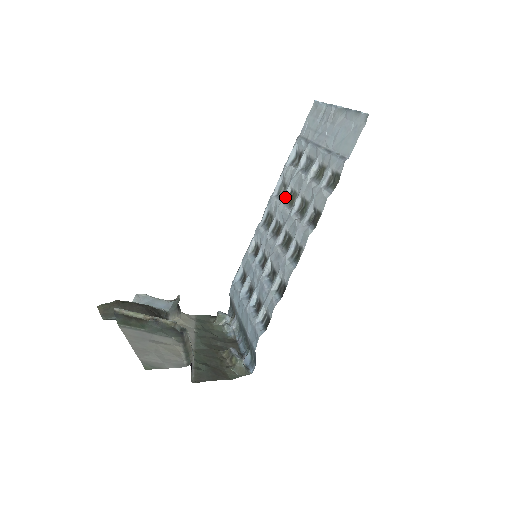
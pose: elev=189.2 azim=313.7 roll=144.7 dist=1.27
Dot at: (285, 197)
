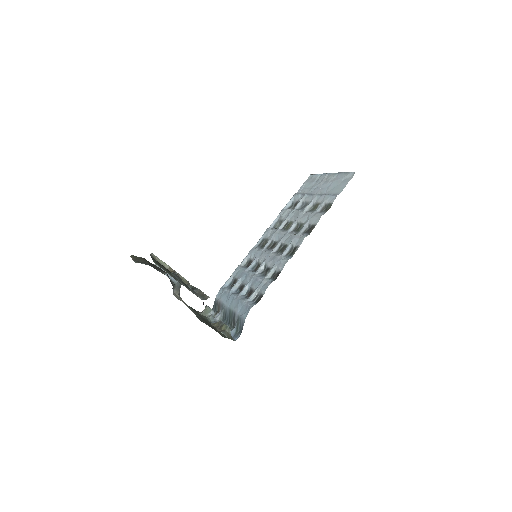
Dot at: (281, 226)
